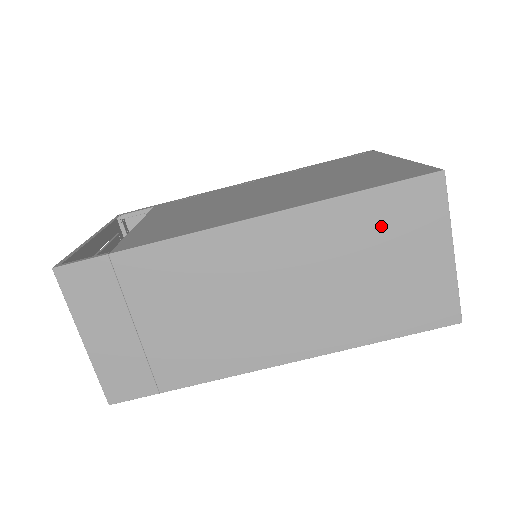
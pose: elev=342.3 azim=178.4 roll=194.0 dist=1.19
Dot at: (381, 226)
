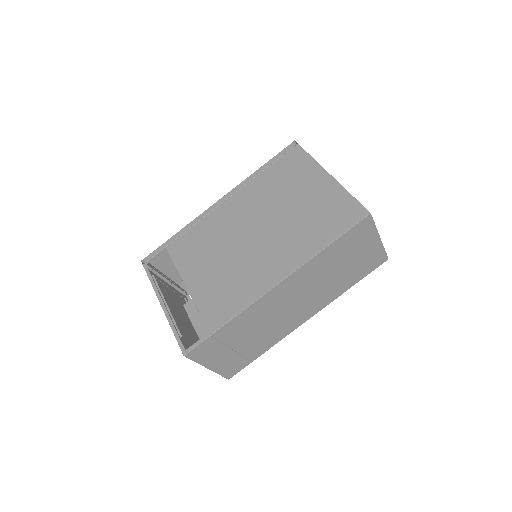
Dot at: (344, 250)
